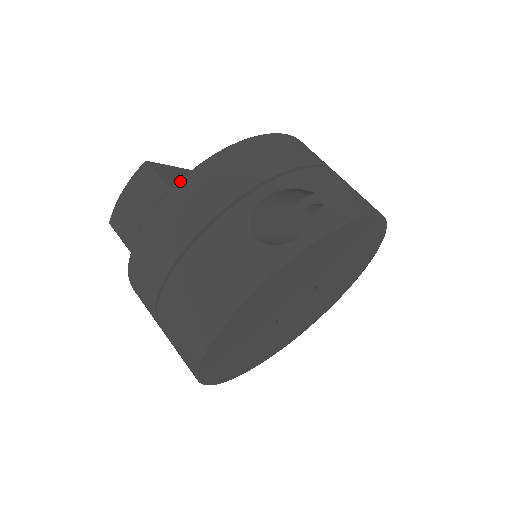
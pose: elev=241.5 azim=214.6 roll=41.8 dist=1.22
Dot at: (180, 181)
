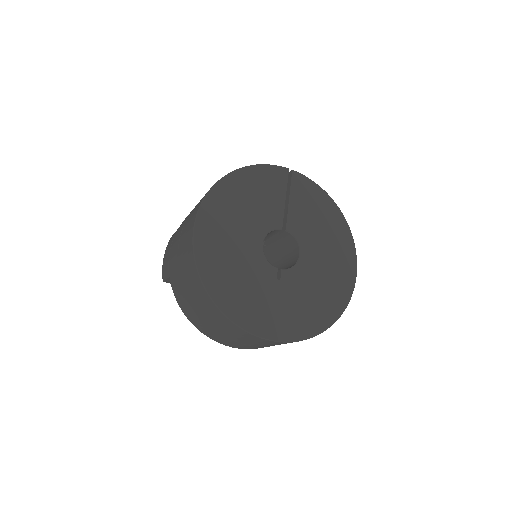
Dot at: occluded
